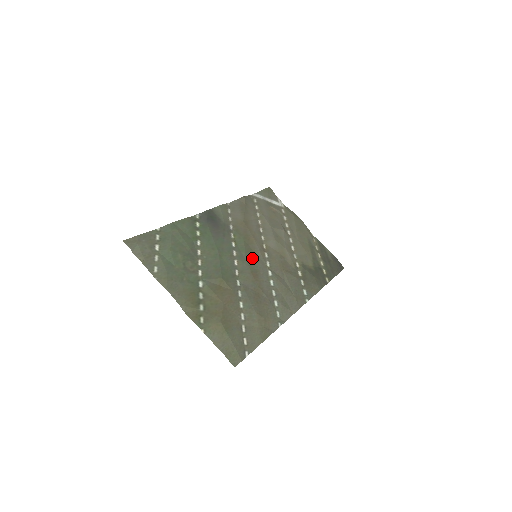
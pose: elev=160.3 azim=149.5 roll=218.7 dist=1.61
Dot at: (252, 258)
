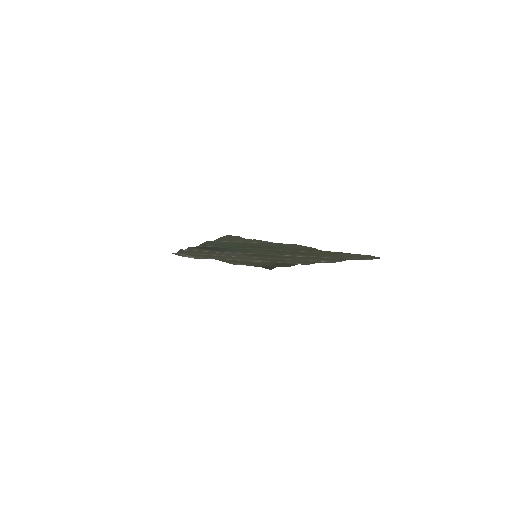
Dot at: (258, 255)
